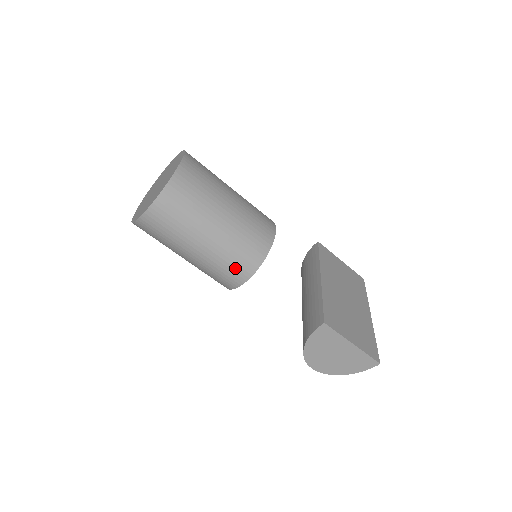
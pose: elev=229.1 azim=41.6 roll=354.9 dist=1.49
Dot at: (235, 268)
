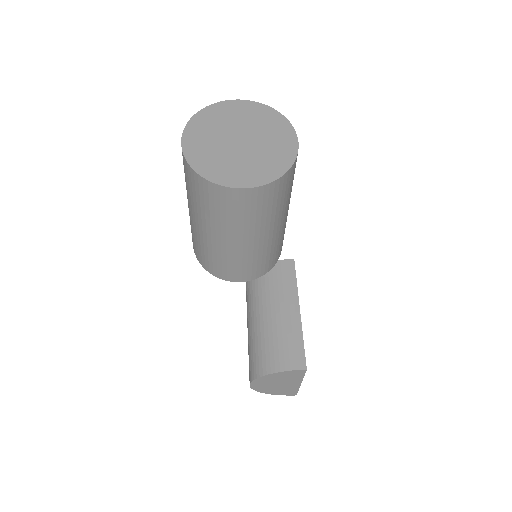
Dot at: (247, 270)
